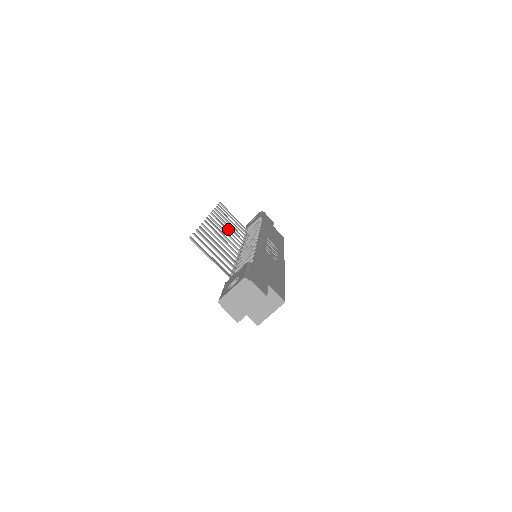
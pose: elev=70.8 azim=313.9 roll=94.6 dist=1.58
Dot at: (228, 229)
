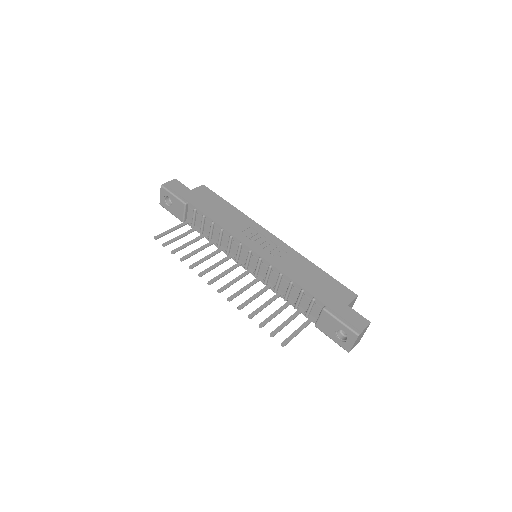
Dot at: (215, 264)
